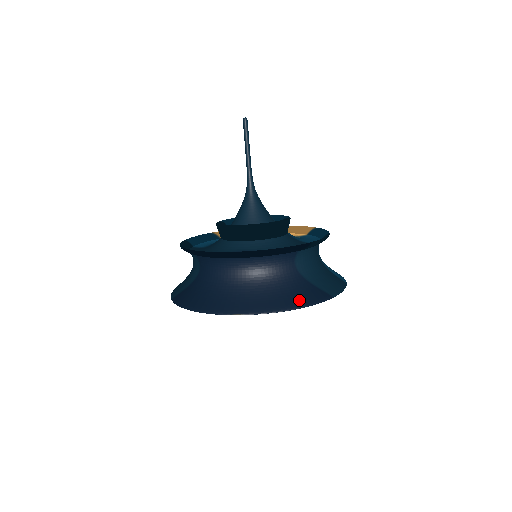
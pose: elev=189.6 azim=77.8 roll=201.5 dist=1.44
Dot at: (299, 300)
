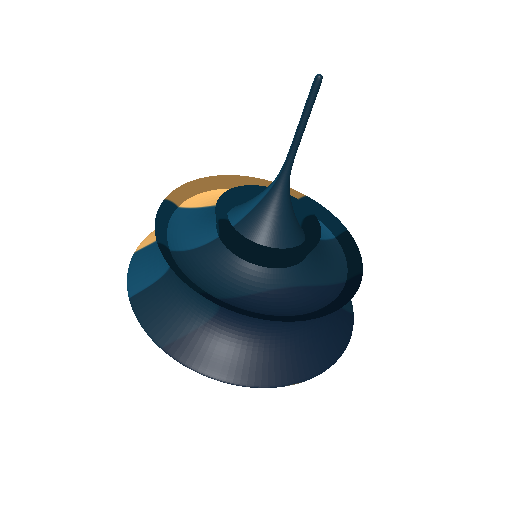
Dot at: (342, 340)
